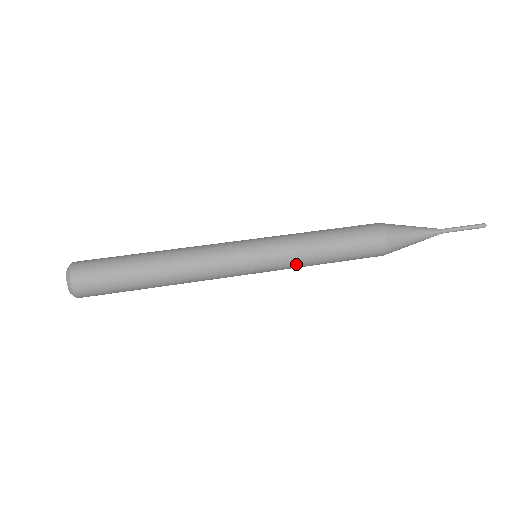
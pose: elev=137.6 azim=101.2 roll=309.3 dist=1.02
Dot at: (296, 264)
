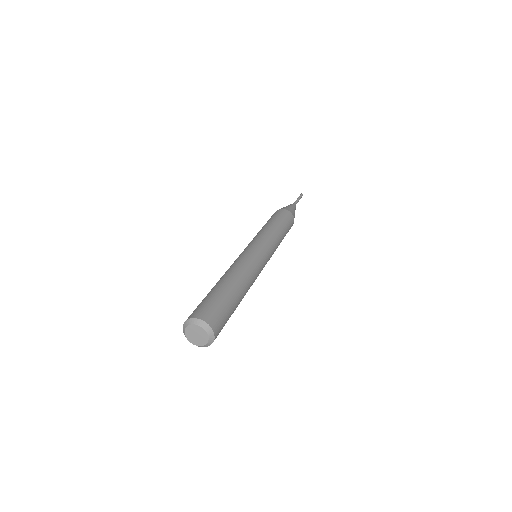
Dot at: occluded
